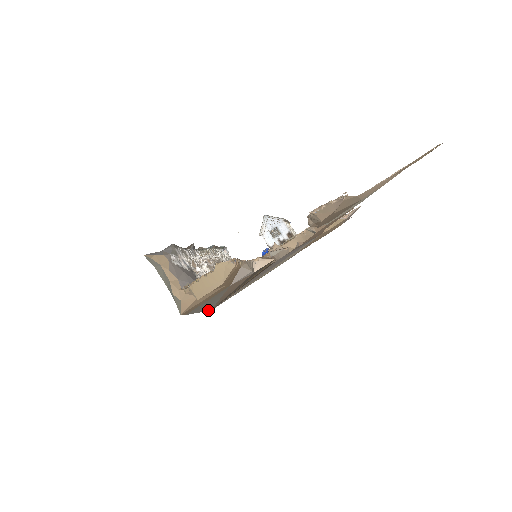
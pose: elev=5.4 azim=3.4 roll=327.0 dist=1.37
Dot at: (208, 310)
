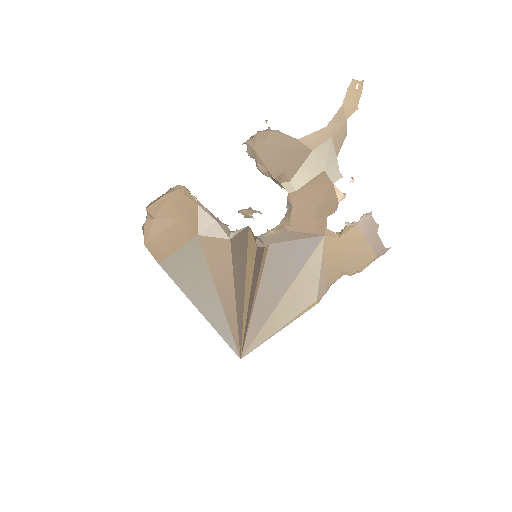
Dot at: (228, 343)
